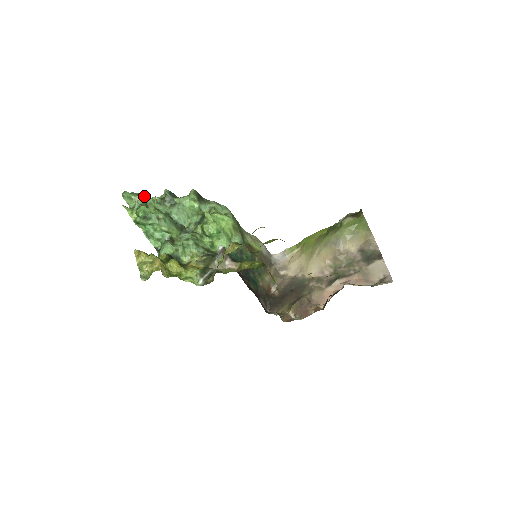
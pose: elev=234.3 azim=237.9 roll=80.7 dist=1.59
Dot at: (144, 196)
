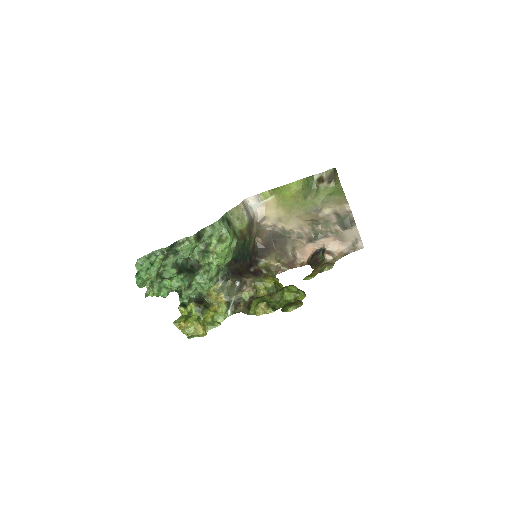
Dot at: (152, 269)
